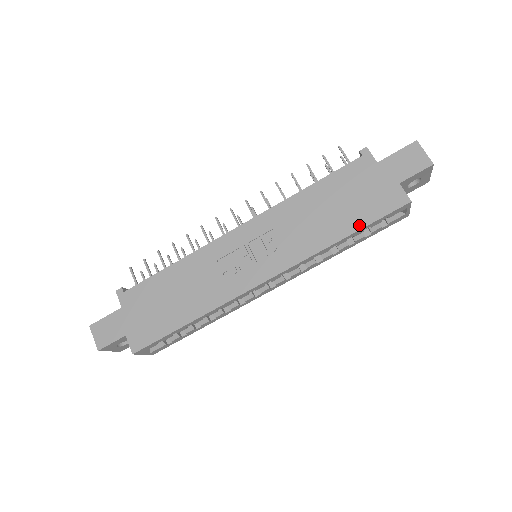
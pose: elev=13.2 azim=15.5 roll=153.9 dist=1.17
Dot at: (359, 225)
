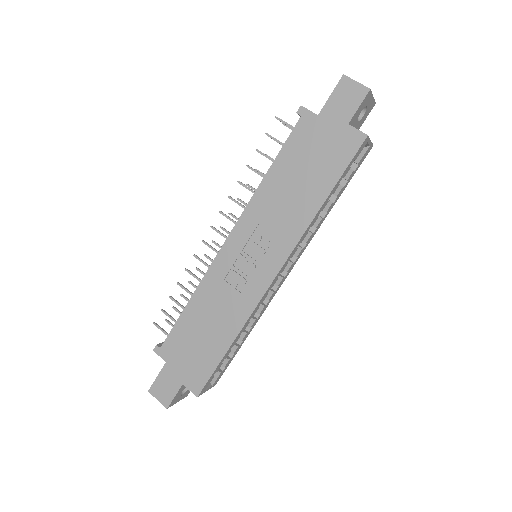
Dot at: (332, 182)
